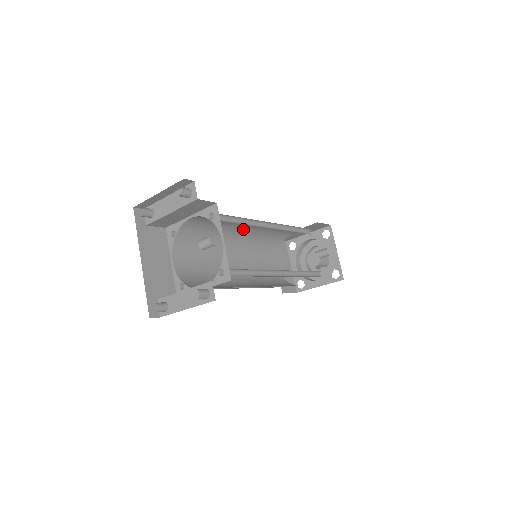
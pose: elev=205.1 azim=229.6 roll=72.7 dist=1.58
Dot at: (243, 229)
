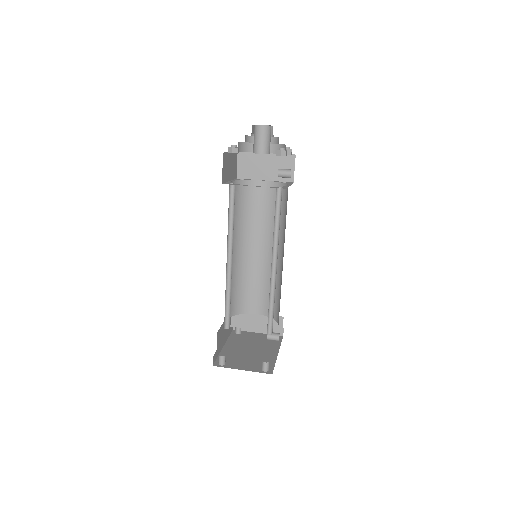
Dot at: occluded
